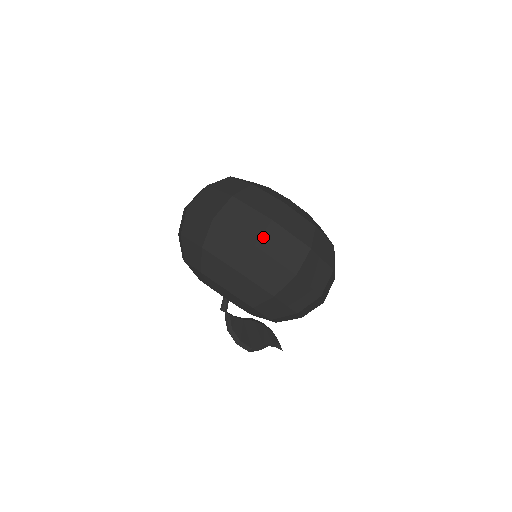
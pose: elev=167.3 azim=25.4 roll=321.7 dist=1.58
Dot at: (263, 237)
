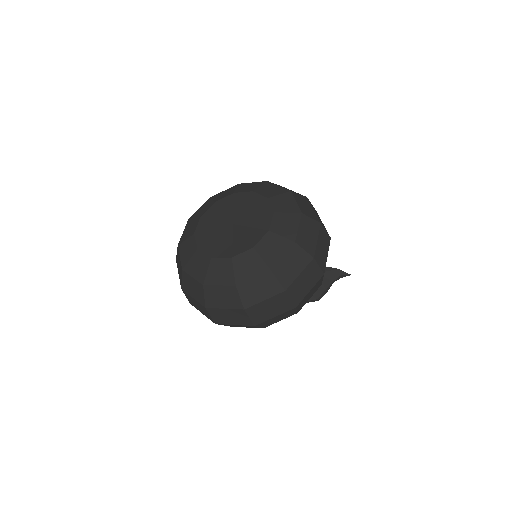
Dot at: (213, 318)
